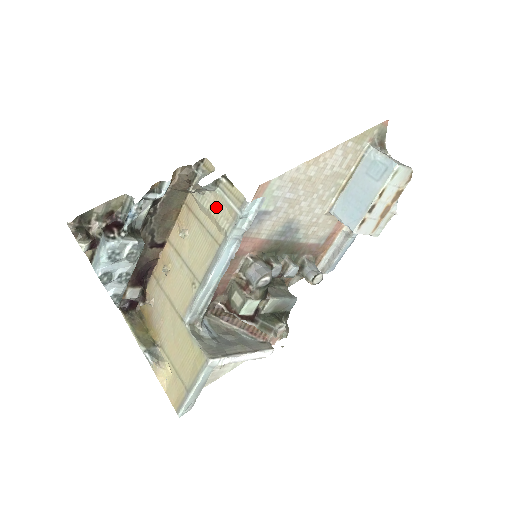
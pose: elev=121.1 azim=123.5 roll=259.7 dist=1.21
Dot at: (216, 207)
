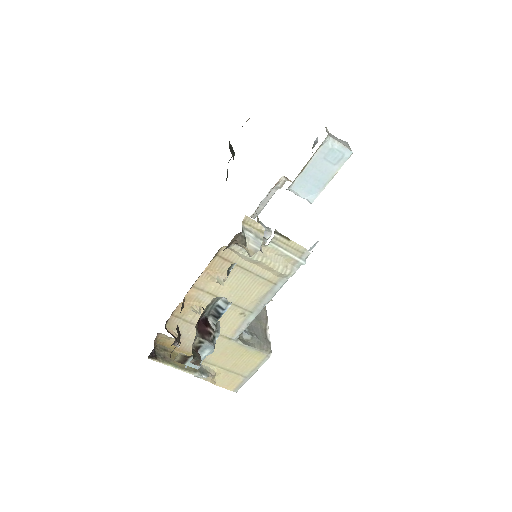
Dot at: (270, 258)
